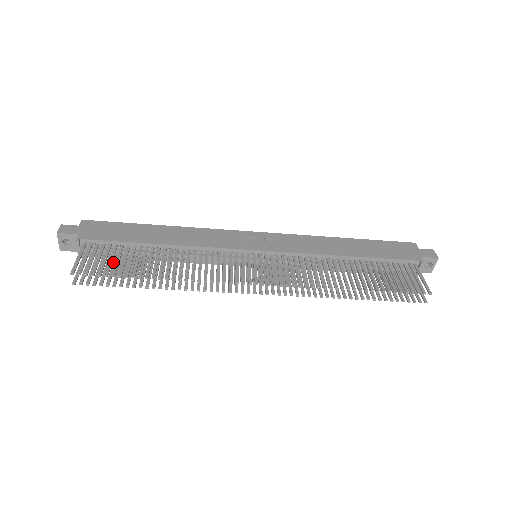
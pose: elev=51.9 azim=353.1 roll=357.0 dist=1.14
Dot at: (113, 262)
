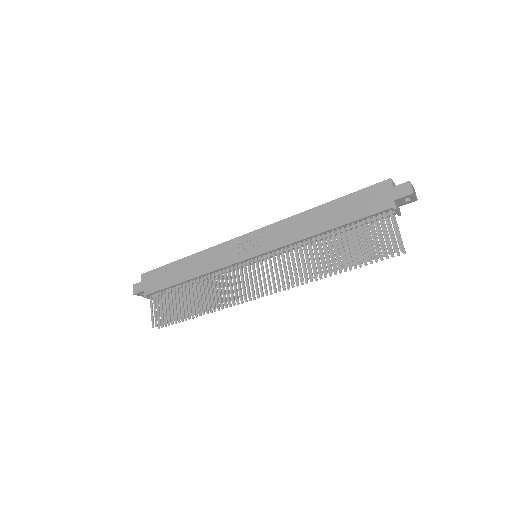
Dot at: occluded
